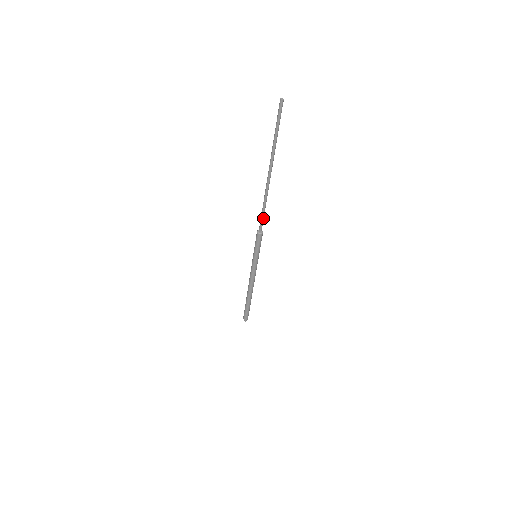
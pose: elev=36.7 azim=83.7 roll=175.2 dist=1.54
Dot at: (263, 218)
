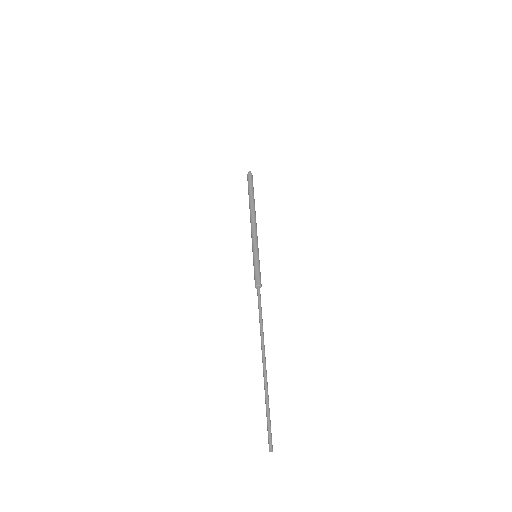
Dot at: (260, 305)
